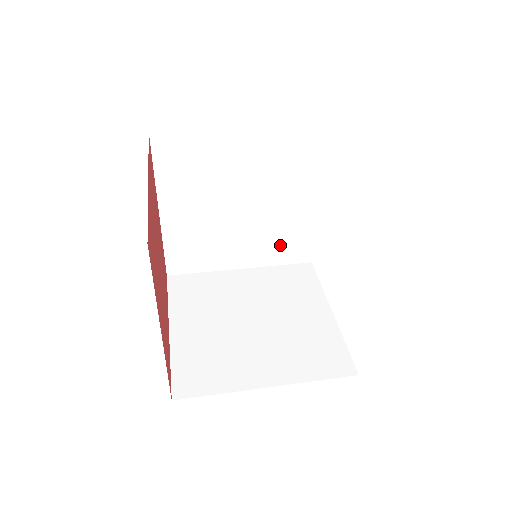
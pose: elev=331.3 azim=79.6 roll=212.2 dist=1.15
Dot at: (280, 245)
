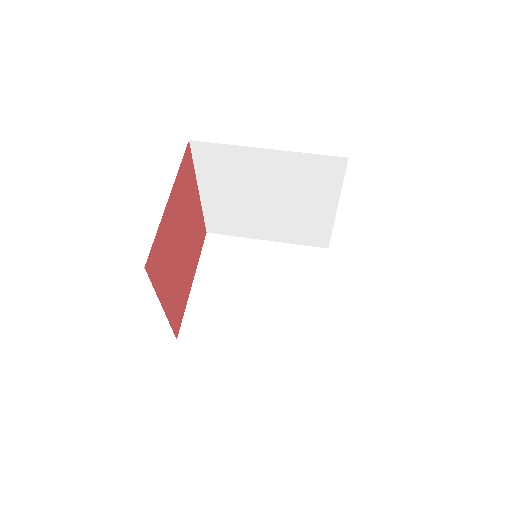
Dot at: (300, 232)
